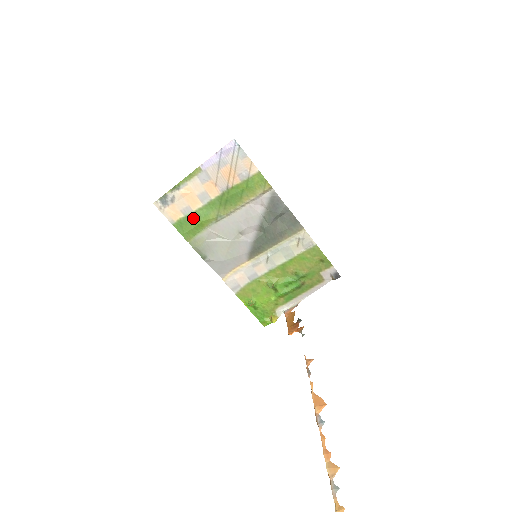
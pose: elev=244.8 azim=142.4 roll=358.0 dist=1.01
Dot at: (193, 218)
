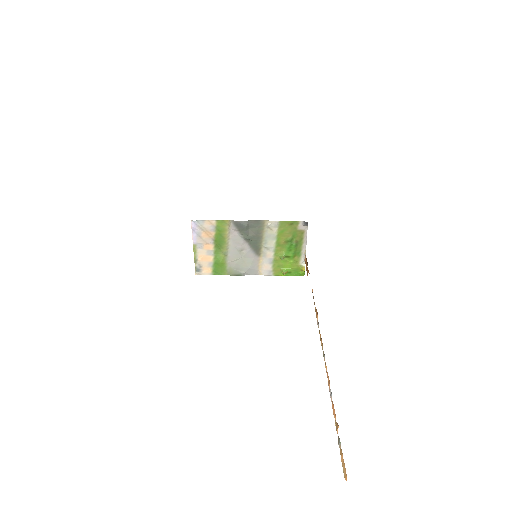
Dot at: (216, 265)
